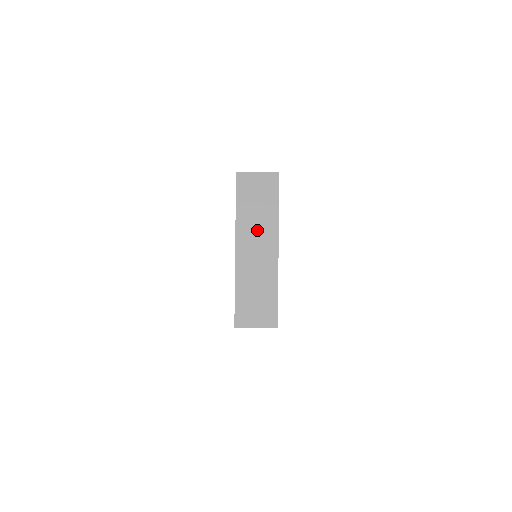
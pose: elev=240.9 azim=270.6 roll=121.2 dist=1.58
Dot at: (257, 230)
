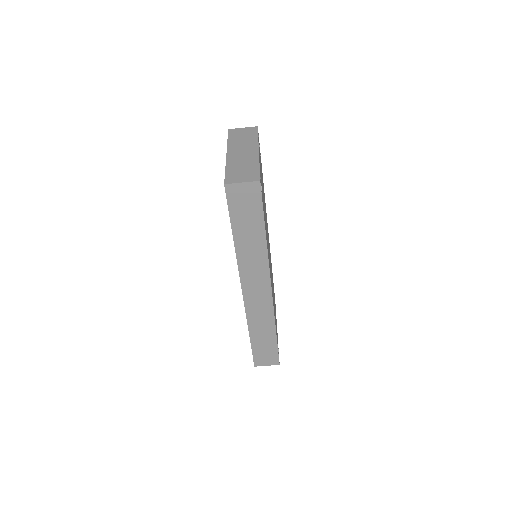
Dot at: (243, 146)
